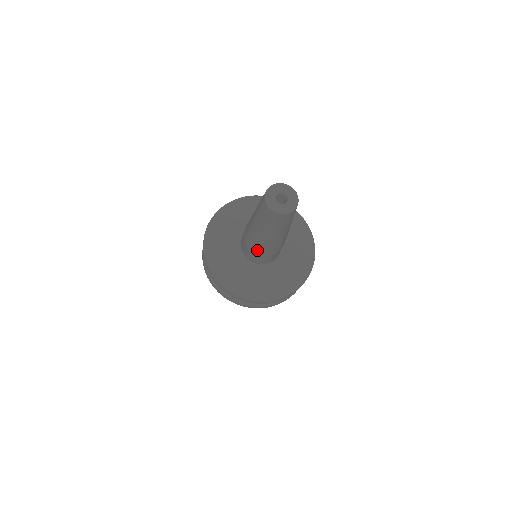
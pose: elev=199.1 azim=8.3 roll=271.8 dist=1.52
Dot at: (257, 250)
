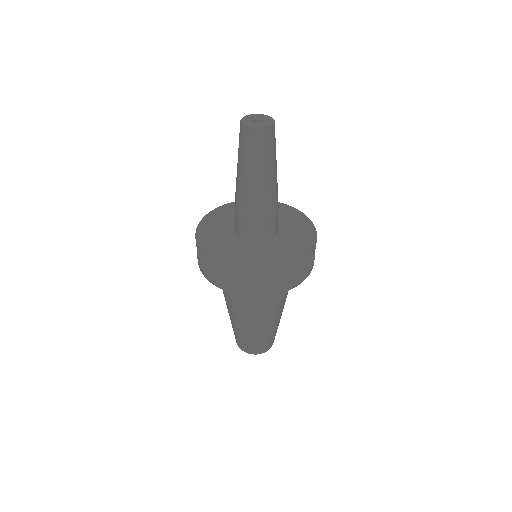
Dot at: (235, 202)
